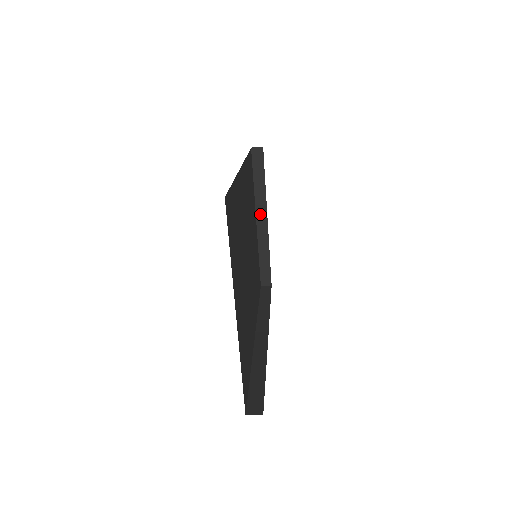
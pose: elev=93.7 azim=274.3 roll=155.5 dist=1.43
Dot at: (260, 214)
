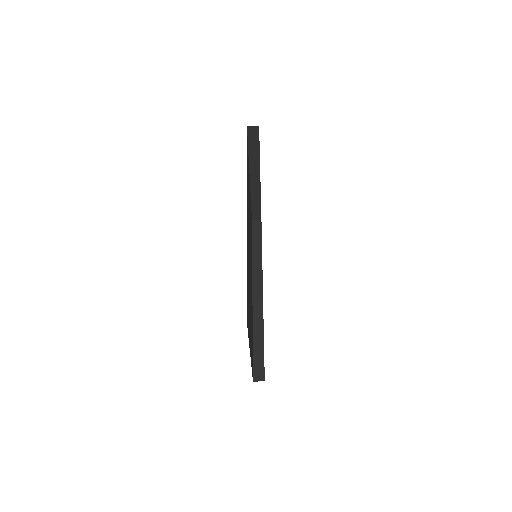
Dot at: (254, 175)
